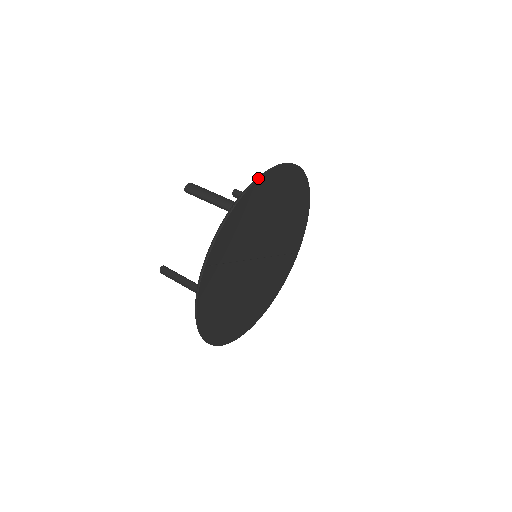
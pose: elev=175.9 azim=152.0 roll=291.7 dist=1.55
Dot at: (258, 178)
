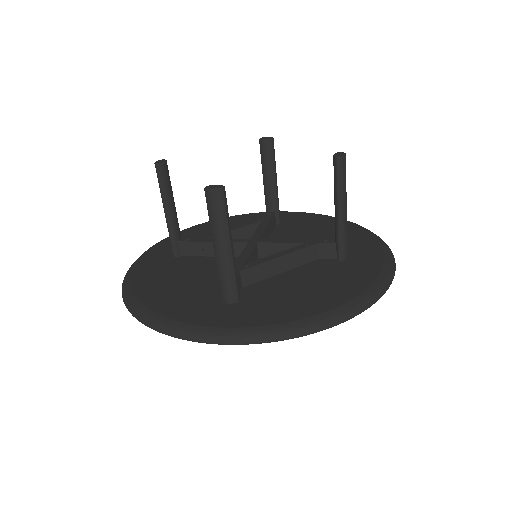
Dot at: (236, 344)
